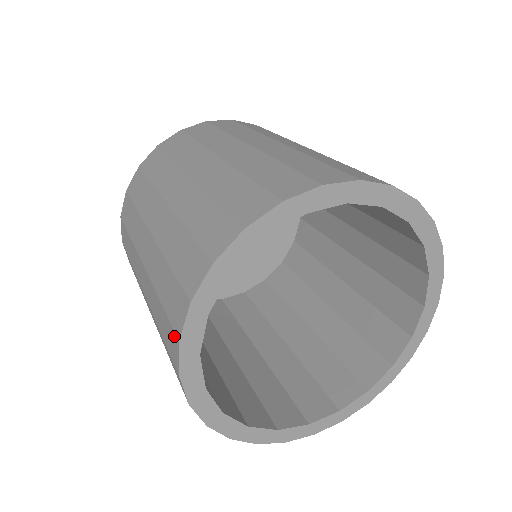
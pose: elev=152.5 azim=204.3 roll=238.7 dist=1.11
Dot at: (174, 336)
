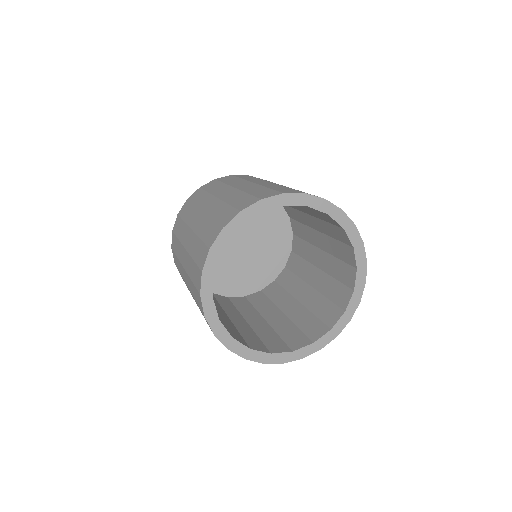
Dot at: (235, 212)
